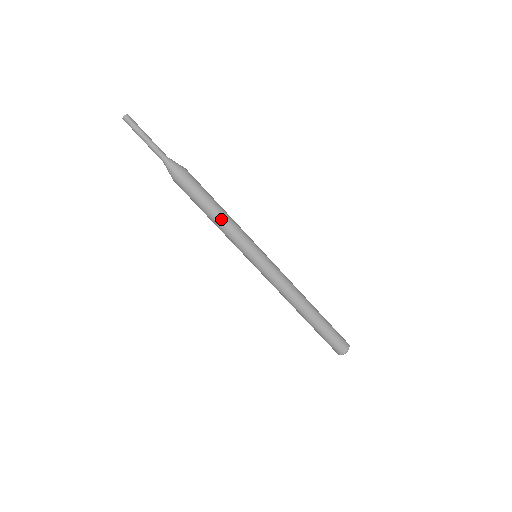
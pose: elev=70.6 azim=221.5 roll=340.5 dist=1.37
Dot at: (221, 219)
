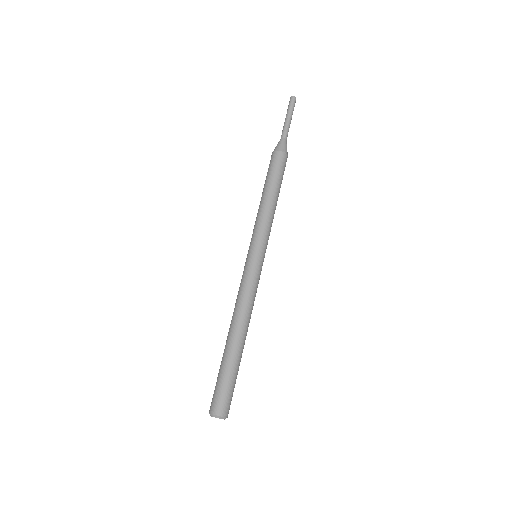
Dot at: (275, 206)
